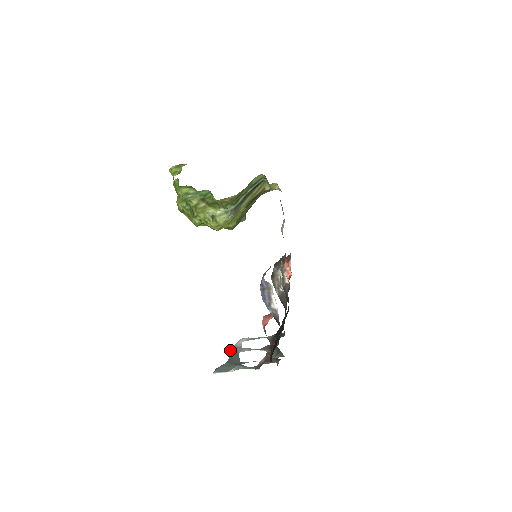
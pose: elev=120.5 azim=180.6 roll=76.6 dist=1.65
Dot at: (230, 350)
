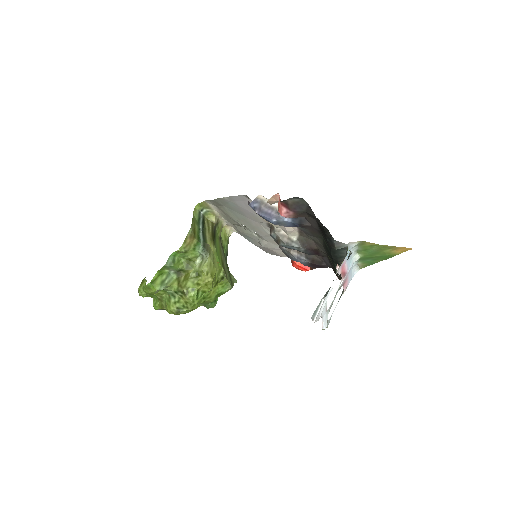
Dot at: occluded
